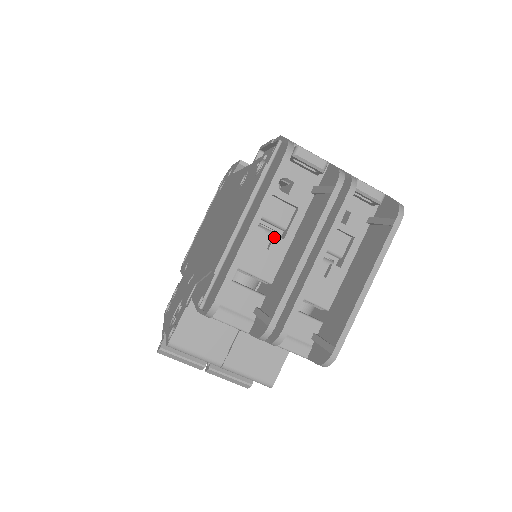
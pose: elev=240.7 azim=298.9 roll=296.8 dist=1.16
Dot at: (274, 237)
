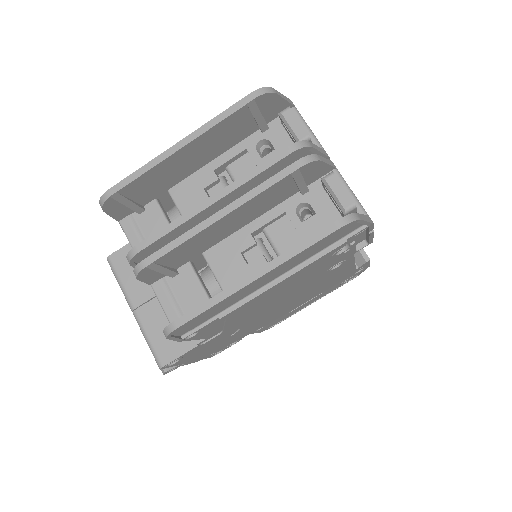
Dot at: occluded
